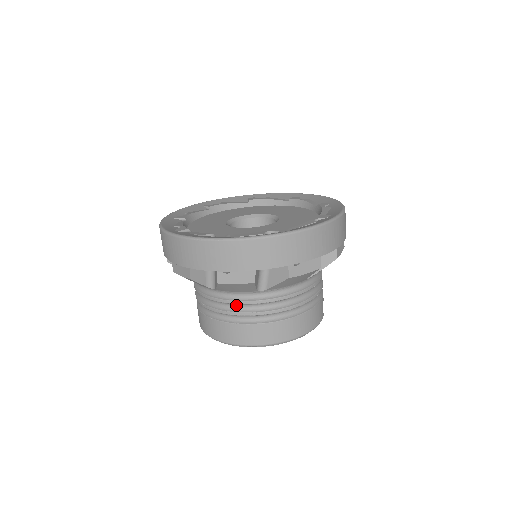
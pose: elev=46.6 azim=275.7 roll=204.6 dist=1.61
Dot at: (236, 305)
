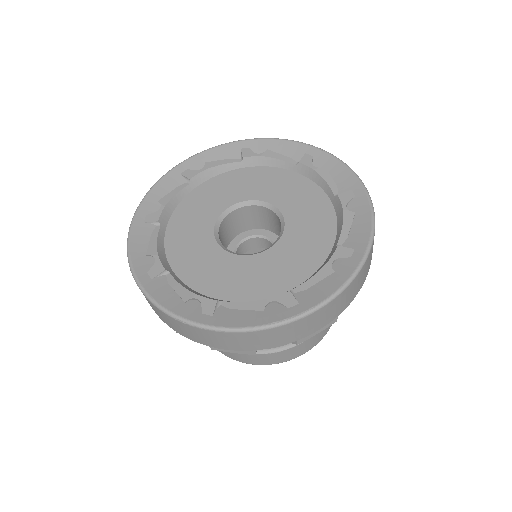
Dot at: occluded
